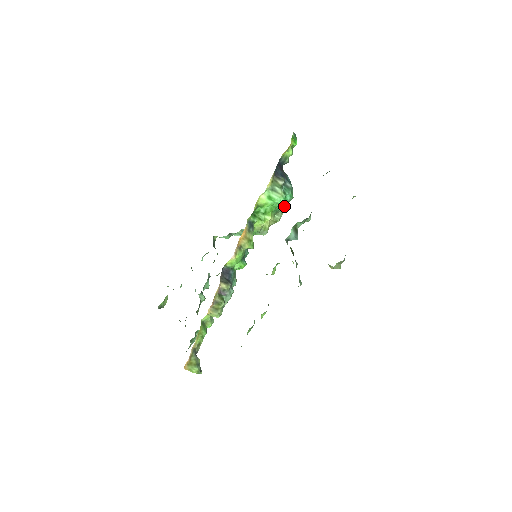
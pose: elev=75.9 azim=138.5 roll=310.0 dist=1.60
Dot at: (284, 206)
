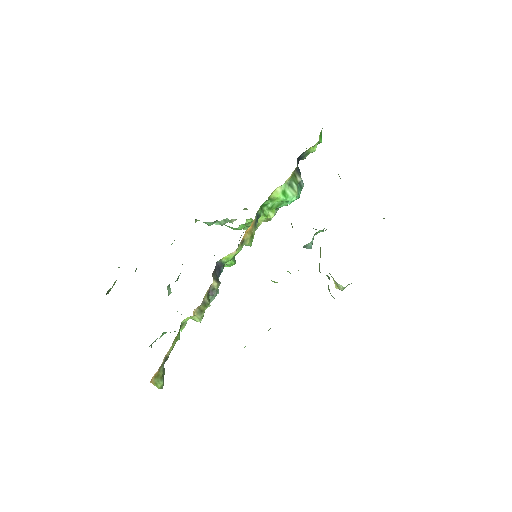
Dot at: (284, 205)
